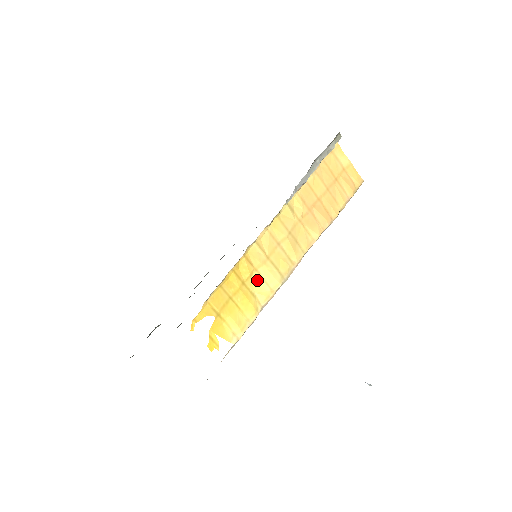
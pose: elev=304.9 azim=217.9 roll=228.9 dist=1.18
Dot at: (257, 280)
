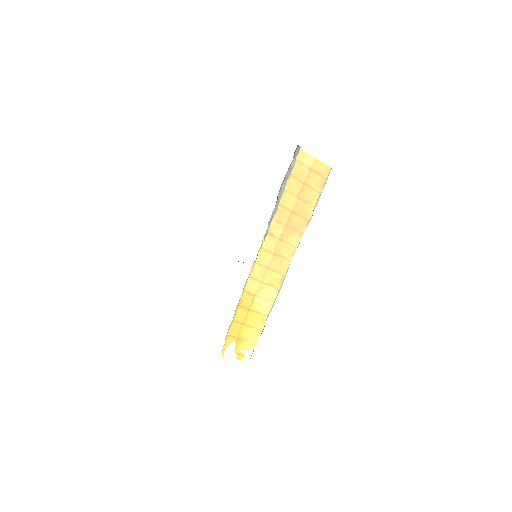
Dot at: (258, 301)
